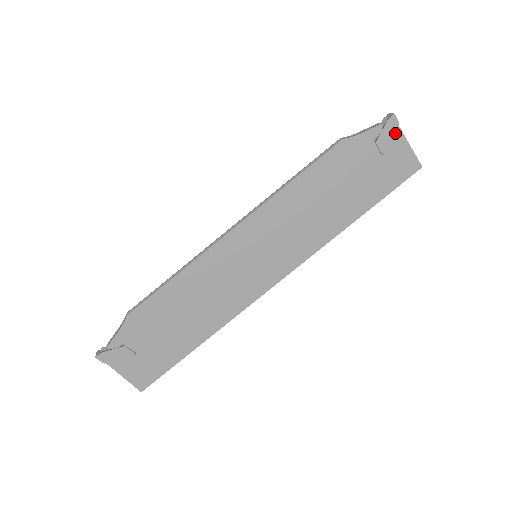
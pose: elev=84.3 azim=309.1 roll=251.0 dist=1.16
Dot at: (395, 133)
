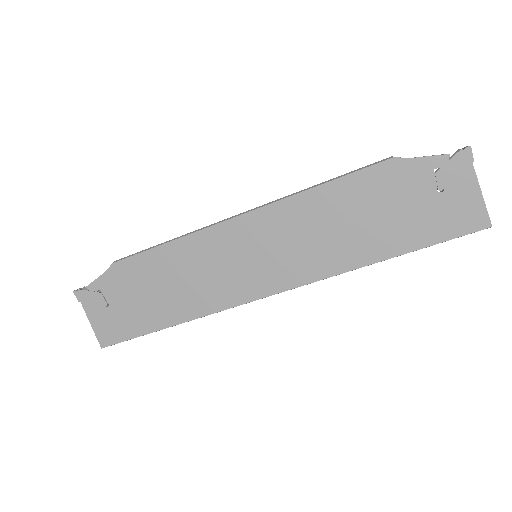
Dot at: (465, 171)
